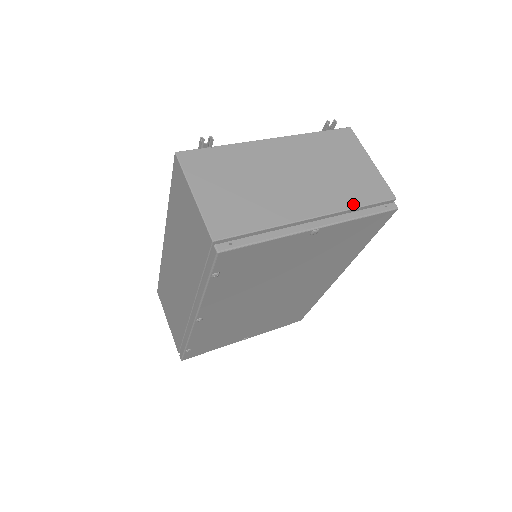
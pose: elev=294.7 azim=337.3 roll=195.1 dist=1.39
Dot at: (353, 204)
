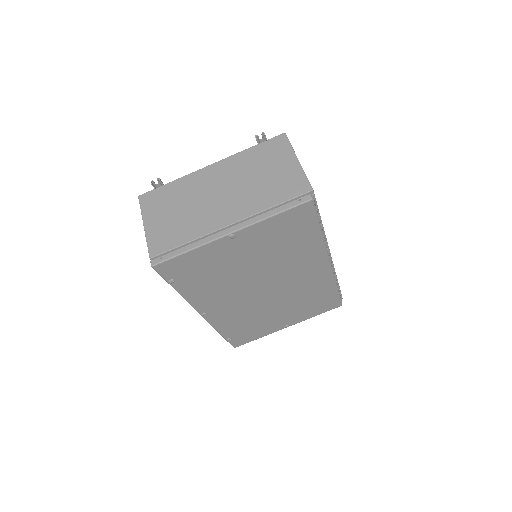
Dot at: (268, 205)
